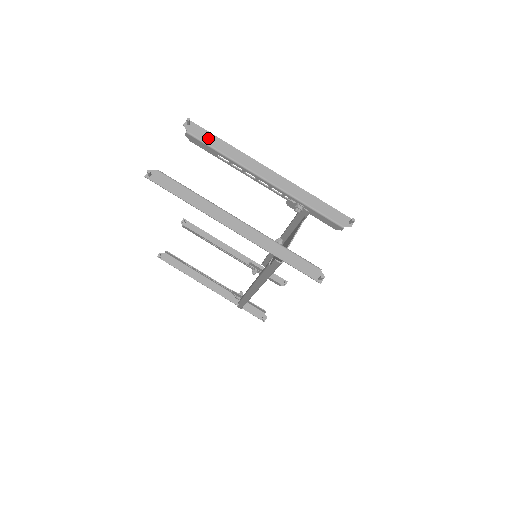
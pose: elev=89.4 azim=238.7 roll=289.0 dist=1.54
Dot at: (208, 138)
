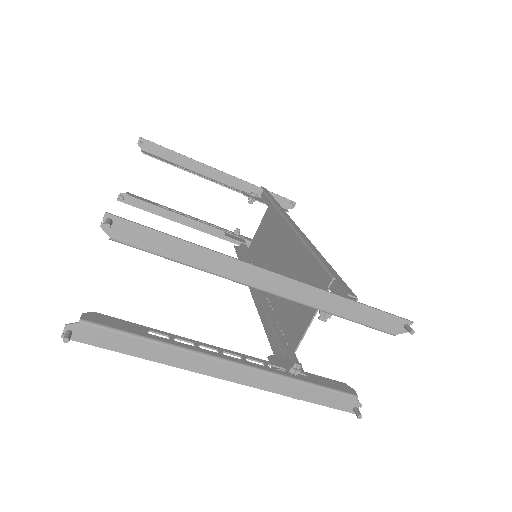
Dot at: (154, 243)
